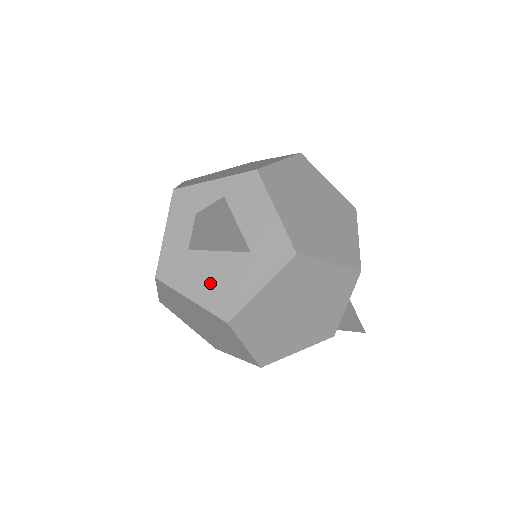
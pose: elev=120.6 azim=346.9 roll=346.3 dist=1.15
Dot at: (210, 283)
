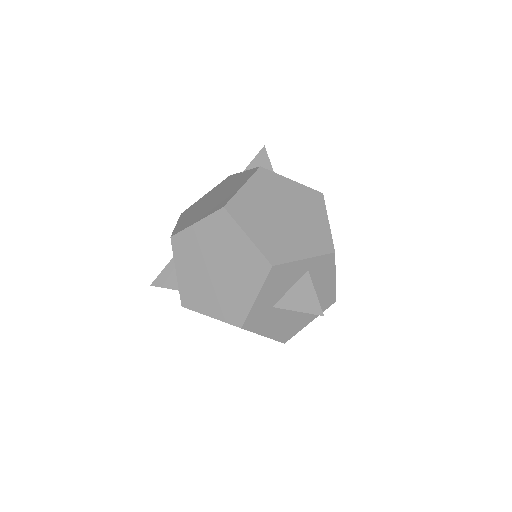
Dot at: (281, 325)
